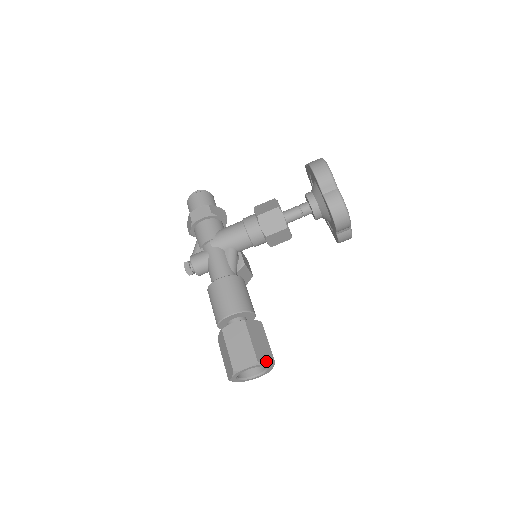
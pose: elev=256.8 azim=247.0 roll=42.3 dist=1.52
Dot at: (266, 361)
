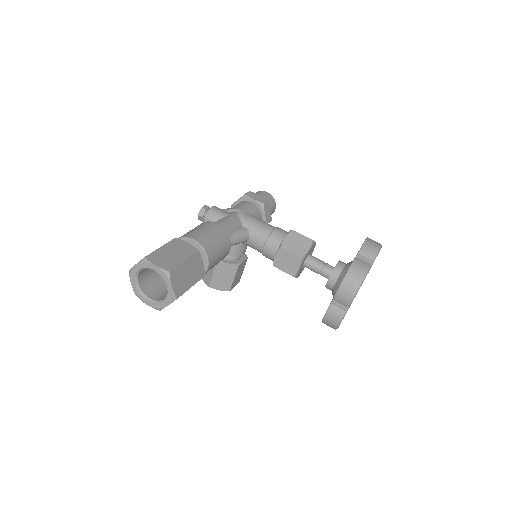
Dot at: (174, 284)
